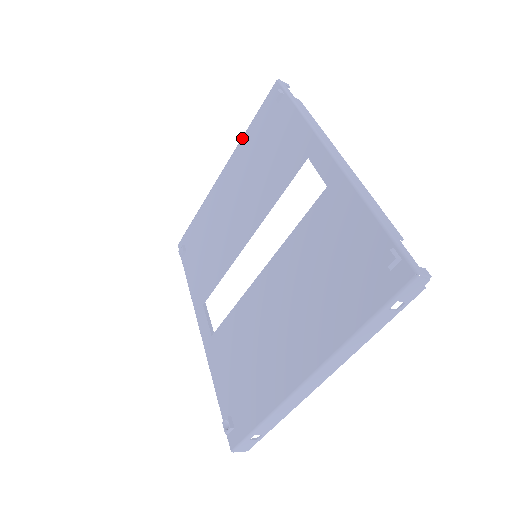
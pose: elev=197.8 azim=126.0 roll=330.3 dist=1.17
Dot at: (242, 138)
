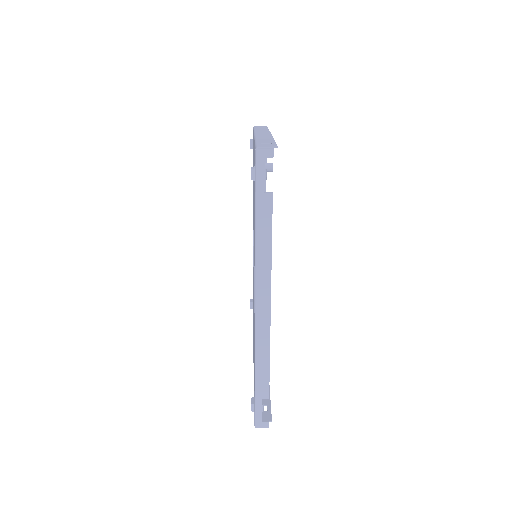
Dot at: (254, 141)
